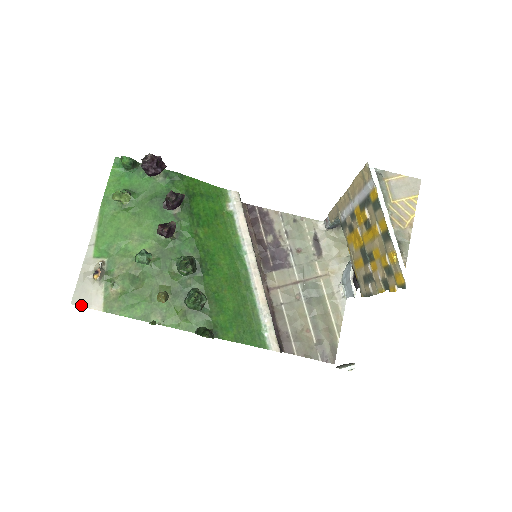
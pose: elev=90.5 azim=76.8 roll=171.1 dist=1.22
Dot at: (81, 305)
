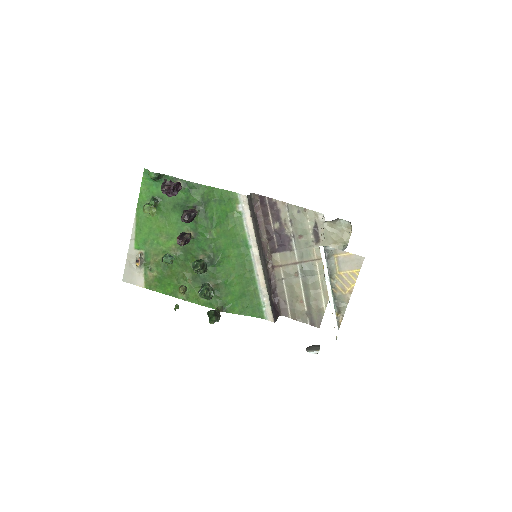
Dot at: (129, 282)
